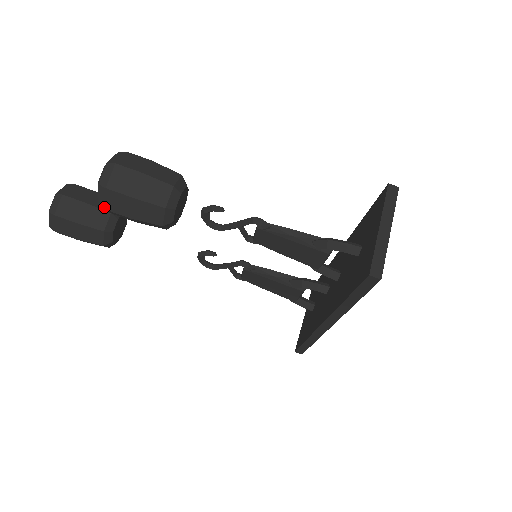
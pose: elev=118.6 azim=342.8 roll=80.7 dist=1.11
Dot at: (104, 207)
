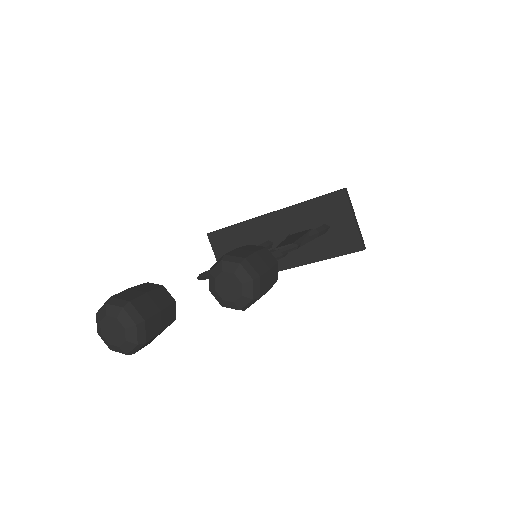
Dot at: occluded
